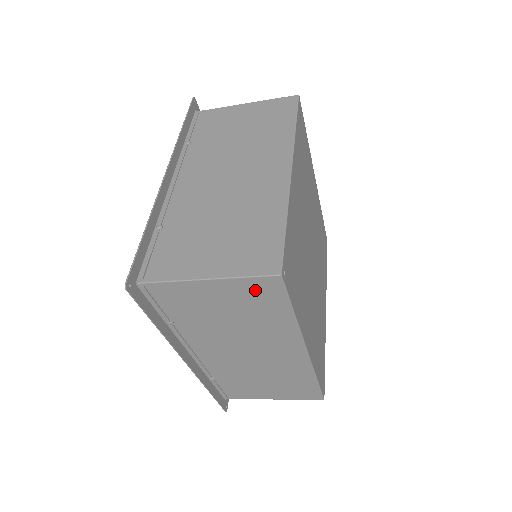
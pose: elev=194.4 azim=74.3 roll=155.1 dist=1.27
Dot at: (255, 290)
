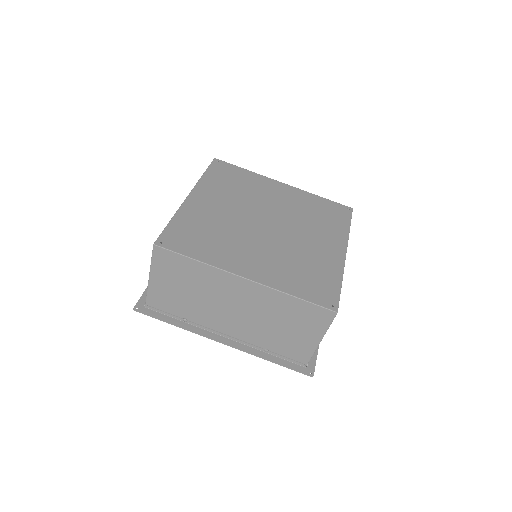
Dot at: (164, 263)
